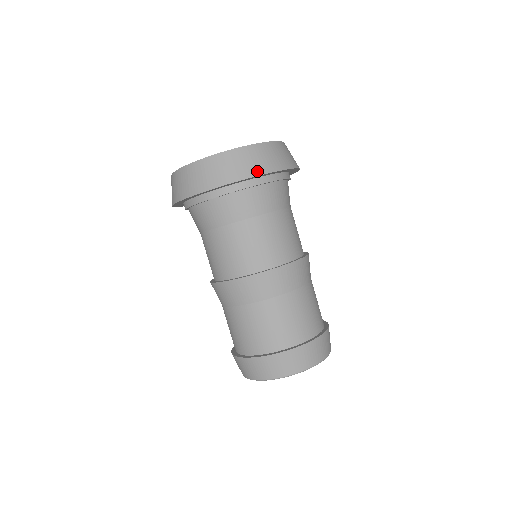
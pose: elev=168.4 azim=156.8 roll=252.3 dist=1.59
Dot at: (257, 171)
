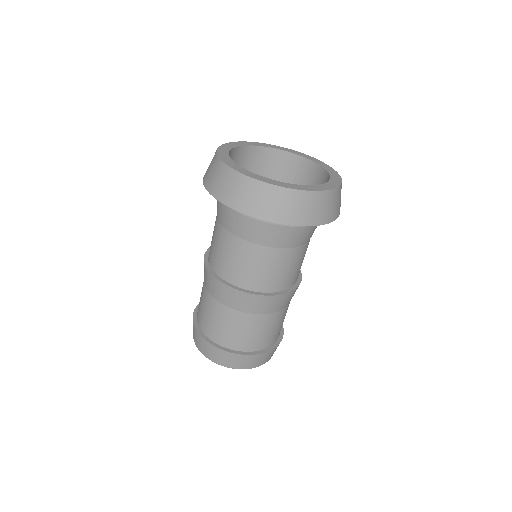
Dot at: (333, 217)
